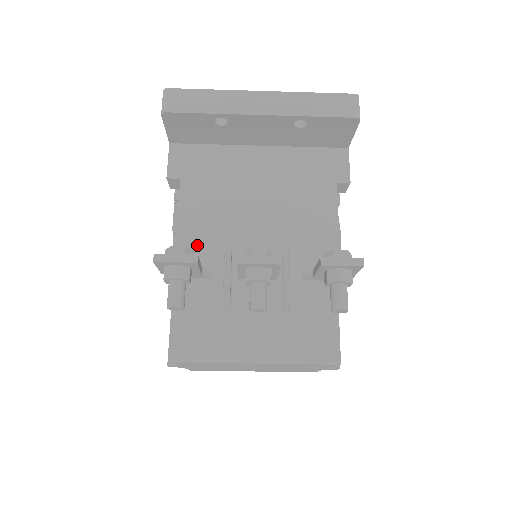
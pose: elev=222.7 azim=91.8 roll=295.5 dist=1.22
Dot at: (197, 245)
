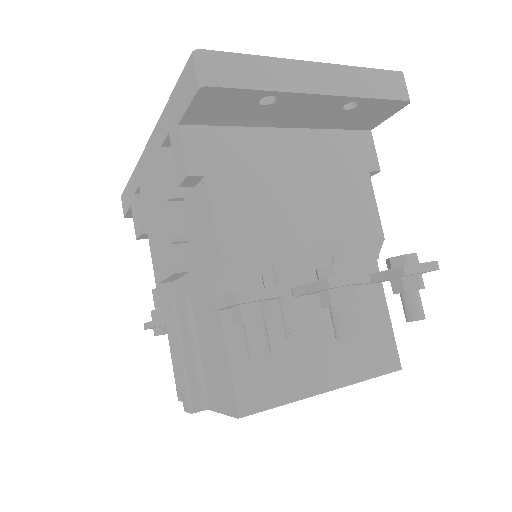
Dot at: (243, 263)
